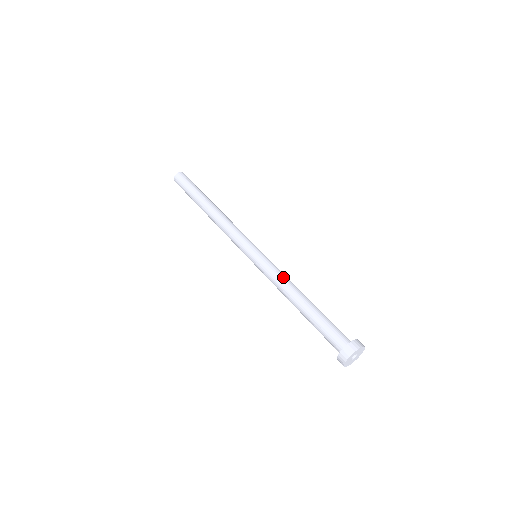
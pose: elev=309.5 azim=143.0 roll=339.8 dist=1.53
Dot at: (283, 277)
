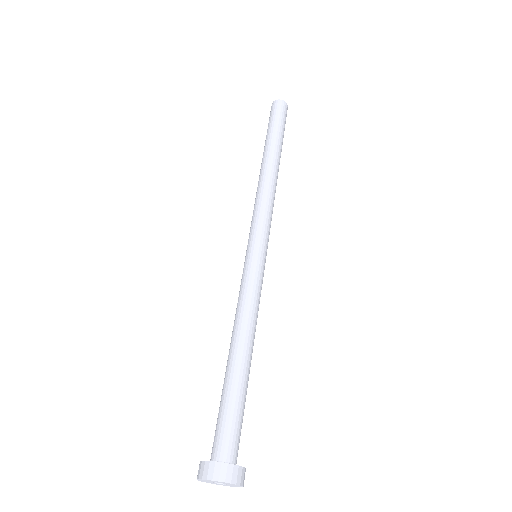
Dot at: (249, 306)
